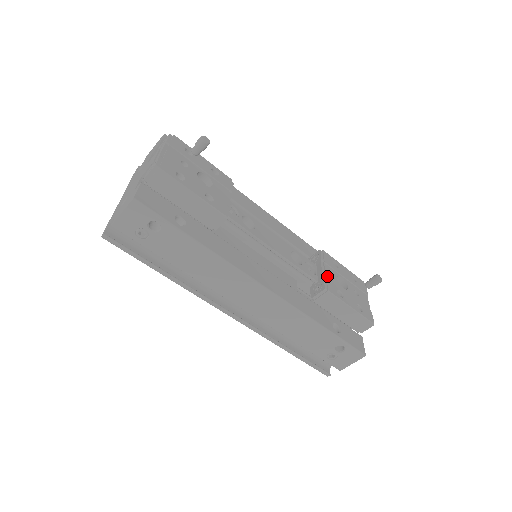
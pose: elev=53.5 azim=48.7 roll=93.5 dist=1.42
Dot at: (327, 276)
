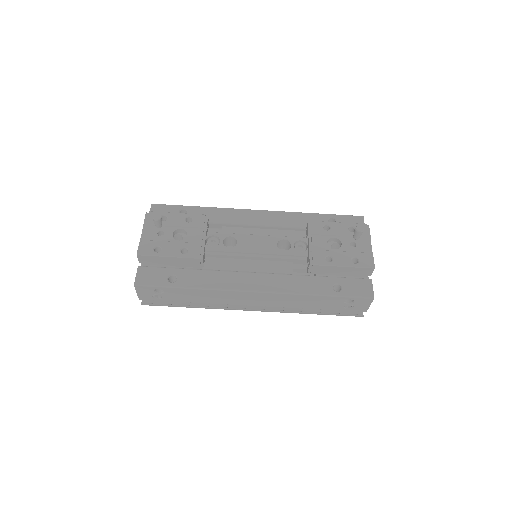
Dot at: (314, 248)
